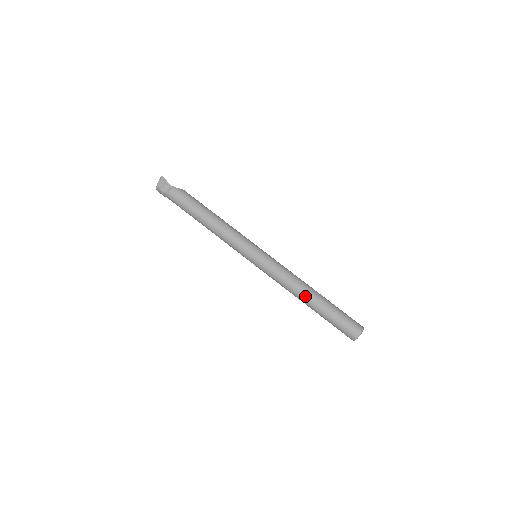
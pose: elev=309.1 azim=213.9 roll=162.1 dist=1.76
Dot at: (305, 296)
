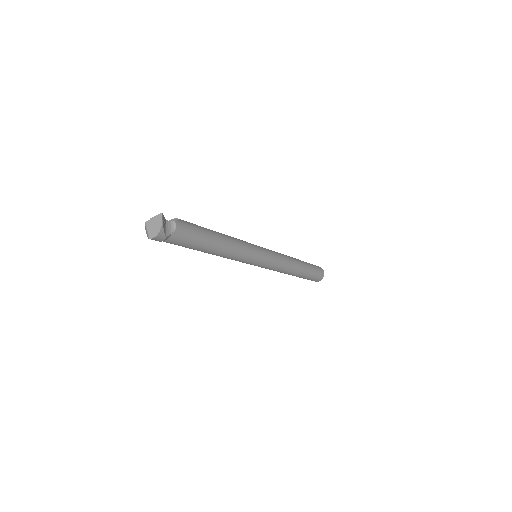
Dot at: (297, 269)
